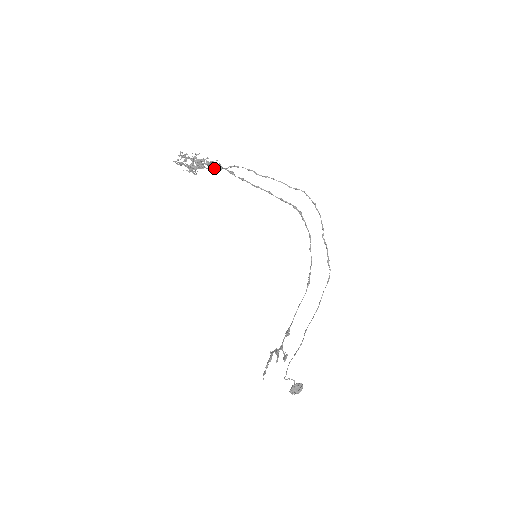
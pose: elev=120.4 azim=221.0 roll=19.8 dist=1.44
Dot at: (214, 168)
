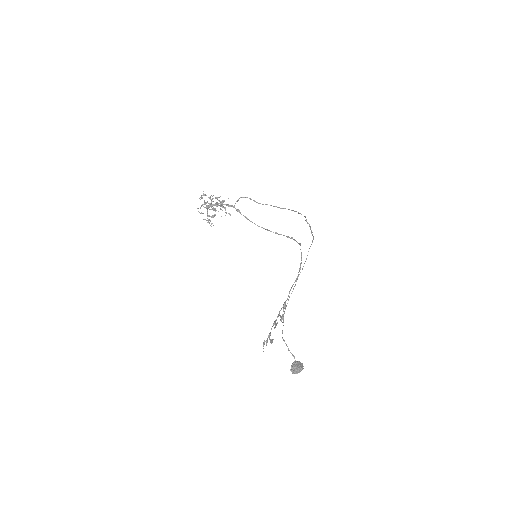
Dot at: (225, 204)
